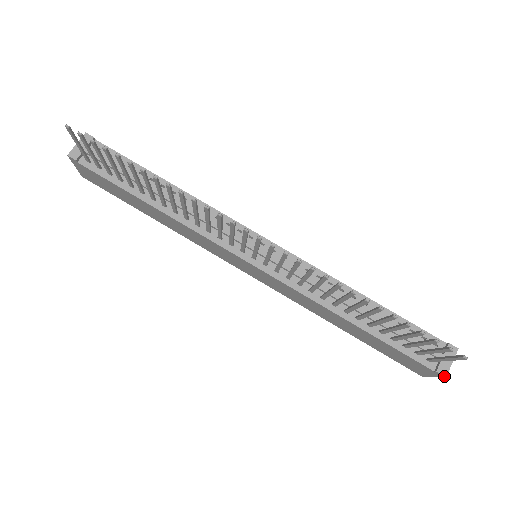
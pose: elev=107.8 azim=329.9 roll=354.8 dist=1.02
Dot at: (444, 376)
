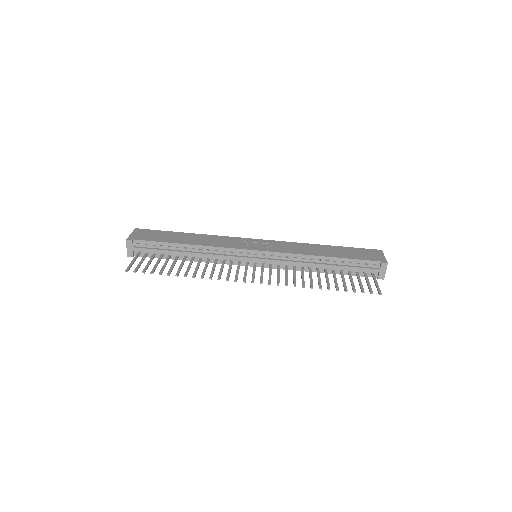
Dot at: (383, 279)
